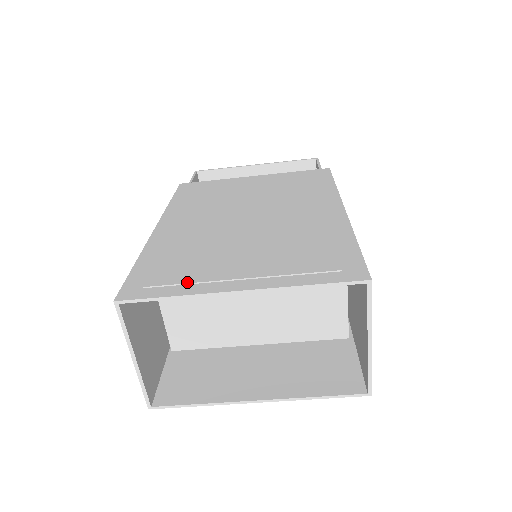
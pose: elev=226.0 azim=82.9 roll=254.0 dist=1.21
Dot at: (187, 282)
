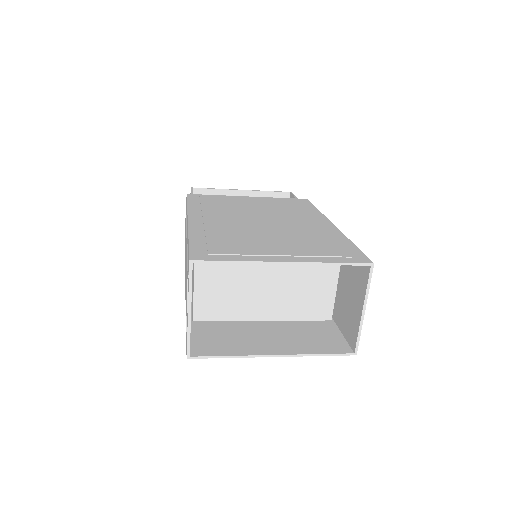
Dot at: (242, 254)
